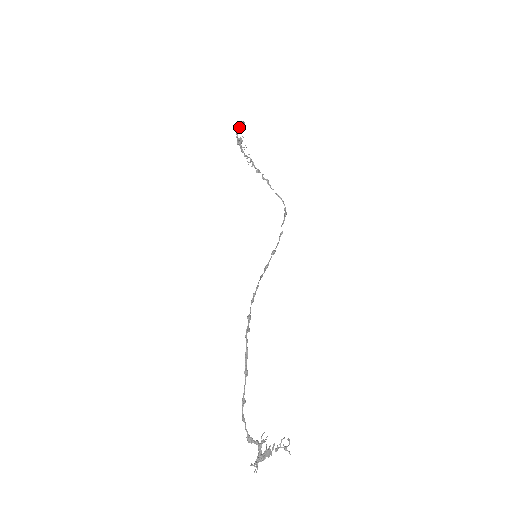
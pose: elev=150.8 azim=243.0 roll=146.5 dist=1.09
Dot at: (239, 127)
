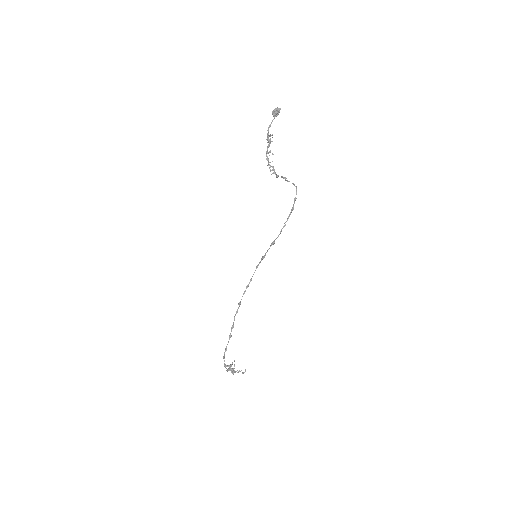
Dot at: (273, 119)
